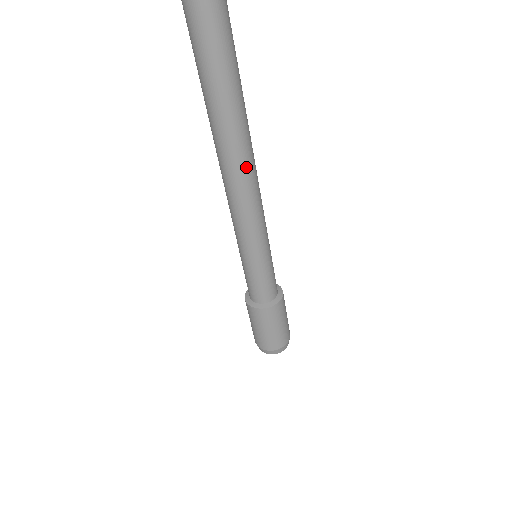
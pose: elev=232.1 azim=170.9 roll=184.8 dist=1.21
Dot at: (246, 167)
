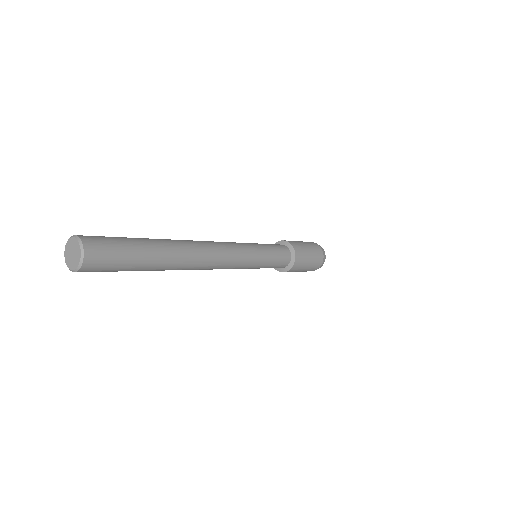
Dot at: (193, 269)
